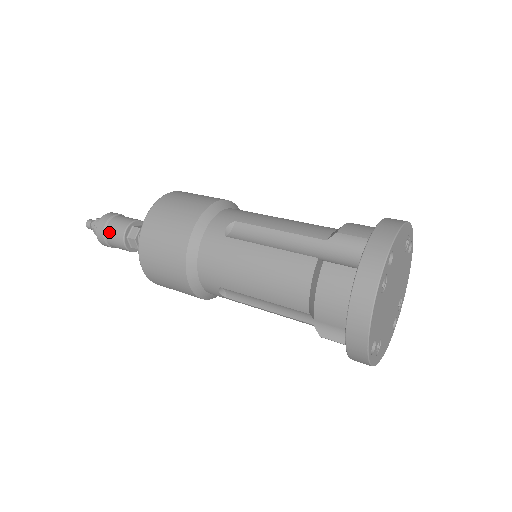
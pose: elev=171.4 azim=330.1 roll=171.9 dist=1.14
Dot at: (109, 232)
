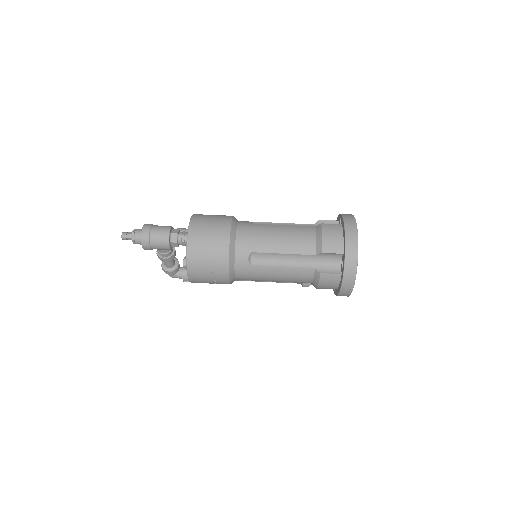
Dot at: (155, 230)
